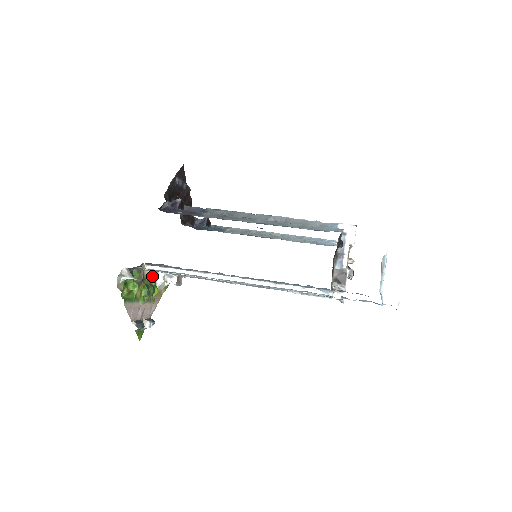
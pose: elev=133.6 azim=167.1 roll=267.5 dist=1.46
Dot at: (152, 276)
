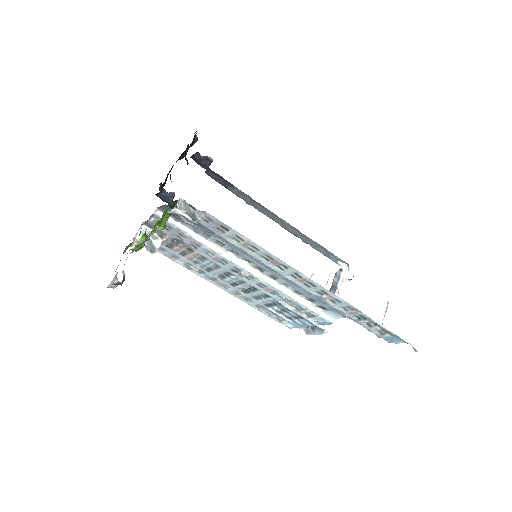
Dot at: occluded
